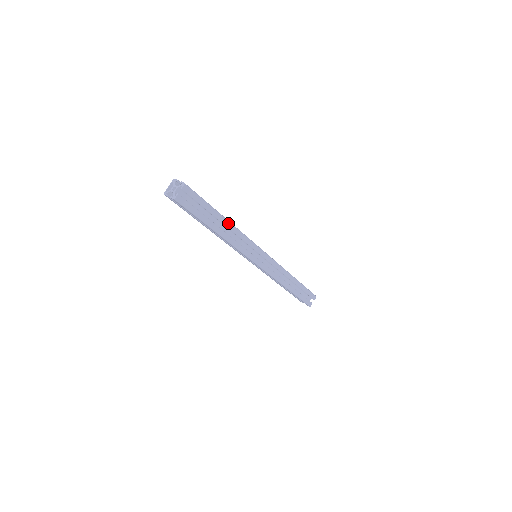
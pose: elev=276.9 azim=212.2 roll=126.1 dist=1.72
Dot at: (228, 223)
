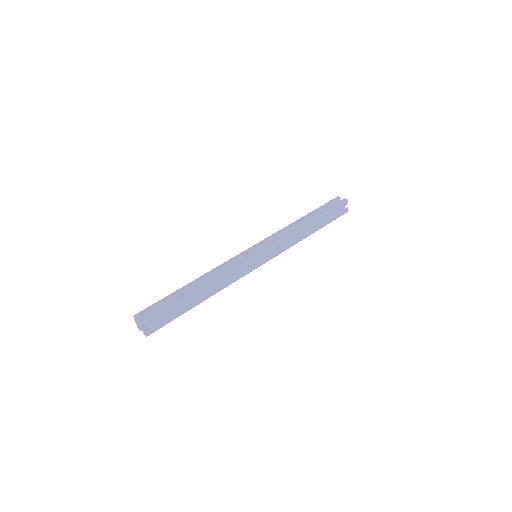
Dot at: (205, 287)
